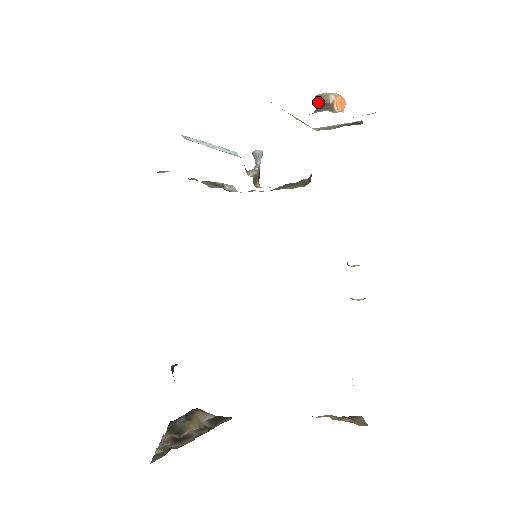
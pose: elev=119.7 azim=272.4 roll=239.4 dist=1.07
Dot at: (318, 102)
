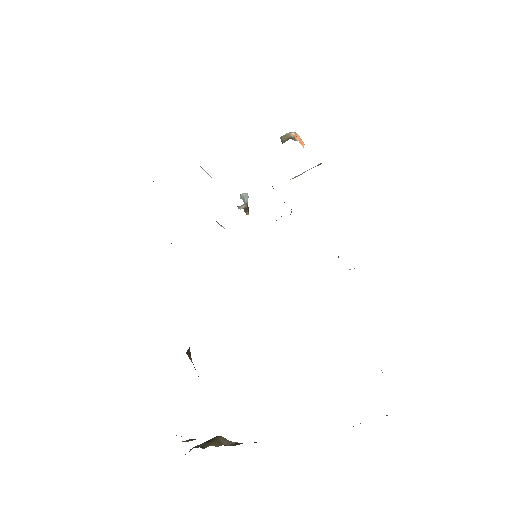
Dot at: (283, 140)
